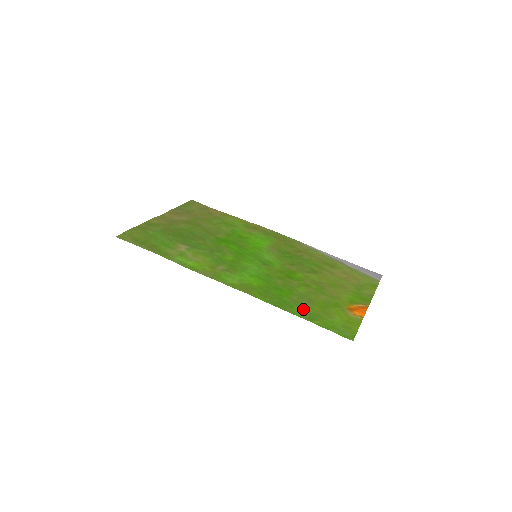
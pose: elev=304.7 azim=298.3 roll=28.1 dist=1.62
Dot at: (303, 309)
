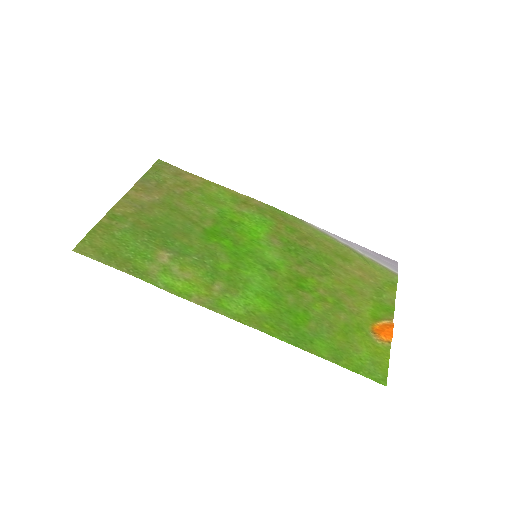
Dot at: (325, 343)
